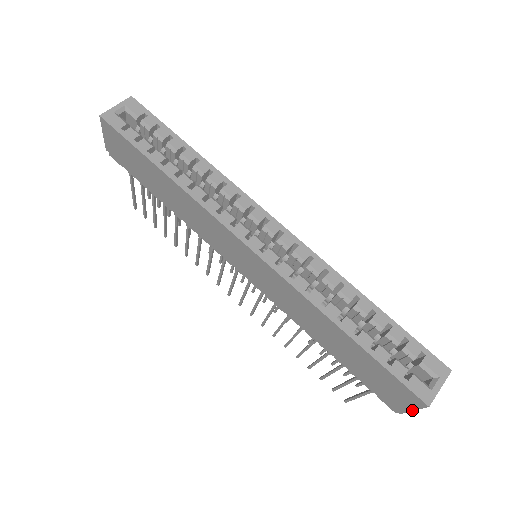
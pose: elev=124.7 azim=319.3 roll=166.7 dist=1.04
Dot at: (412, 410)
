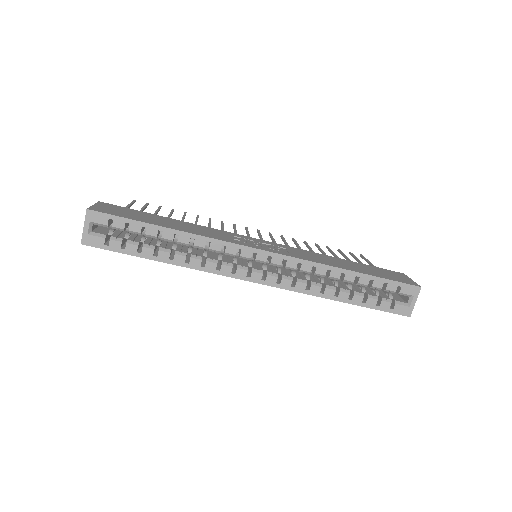
Dot at: occluded
